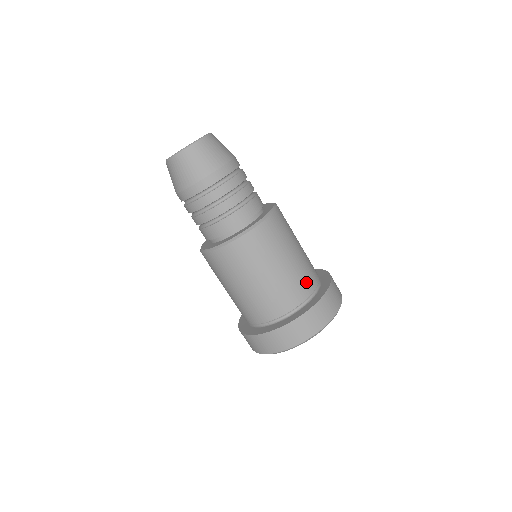
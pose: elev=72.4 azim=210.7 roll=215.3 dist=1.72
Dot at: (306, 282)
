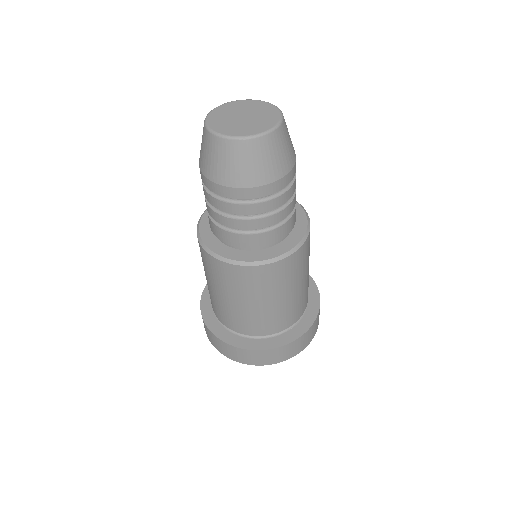
Dot at: (256, 327)
